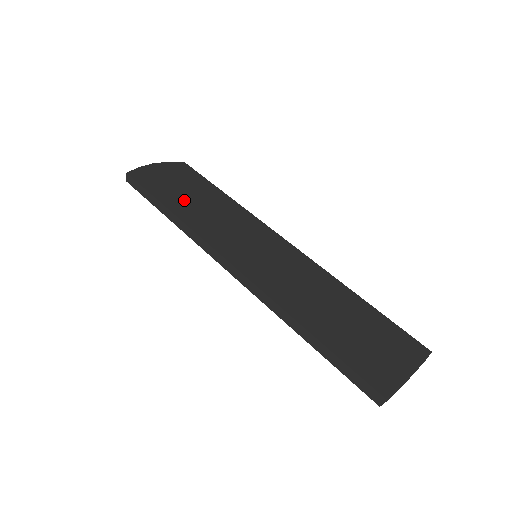
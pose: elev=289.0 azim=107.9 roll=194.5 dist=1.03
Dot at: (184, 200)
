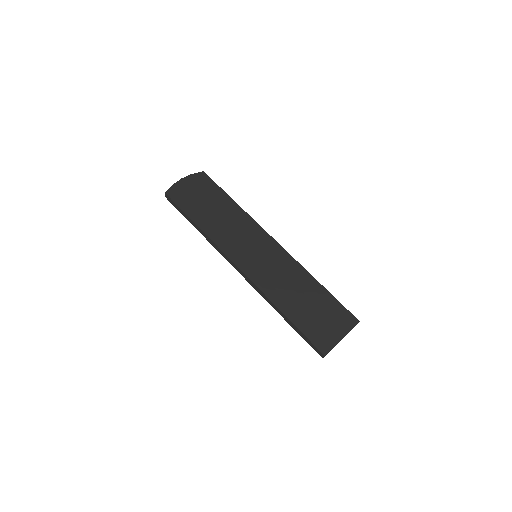
Dot at: (206, 214)
